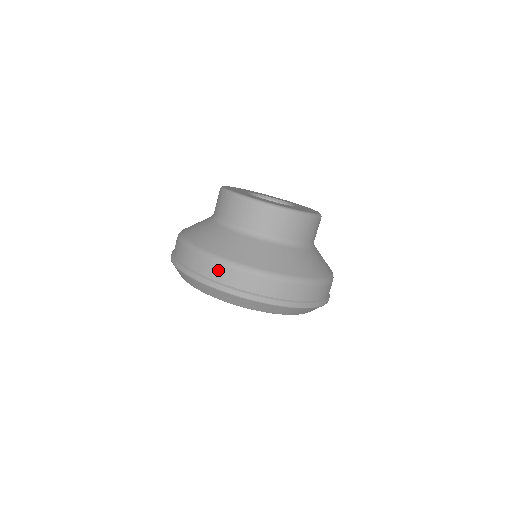
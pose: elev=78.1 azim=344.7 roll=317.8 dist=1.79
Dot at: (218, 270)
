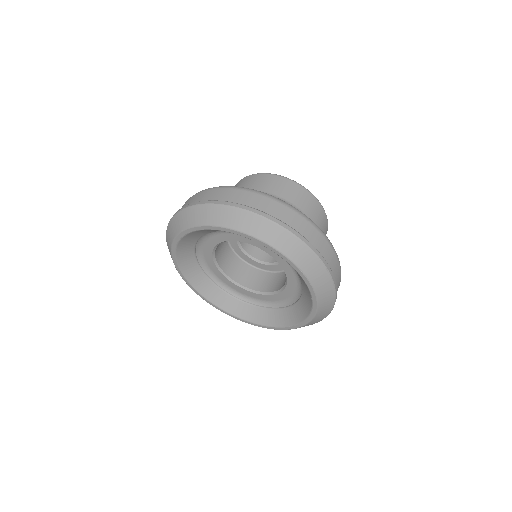
Dot at: occluded
